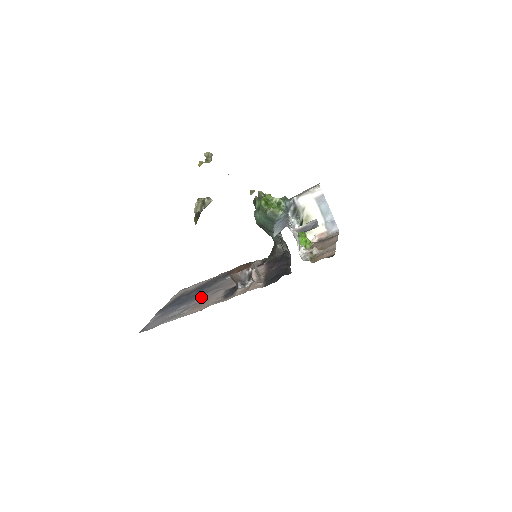
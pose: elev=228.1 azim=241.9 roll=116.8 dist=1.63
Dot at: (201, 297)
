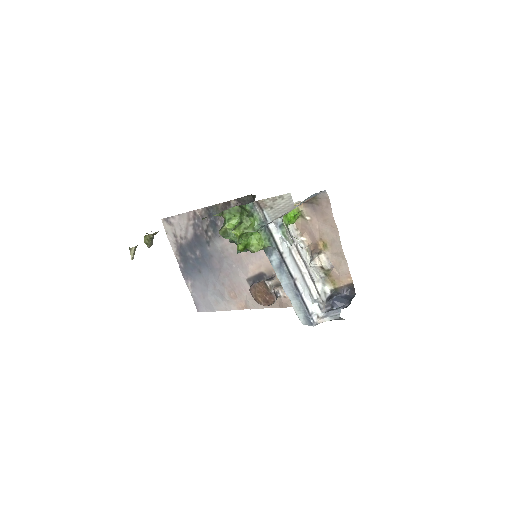
Dot at: (221, 276)
